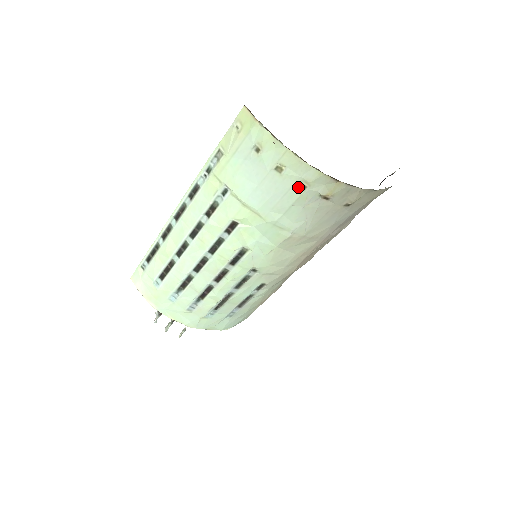
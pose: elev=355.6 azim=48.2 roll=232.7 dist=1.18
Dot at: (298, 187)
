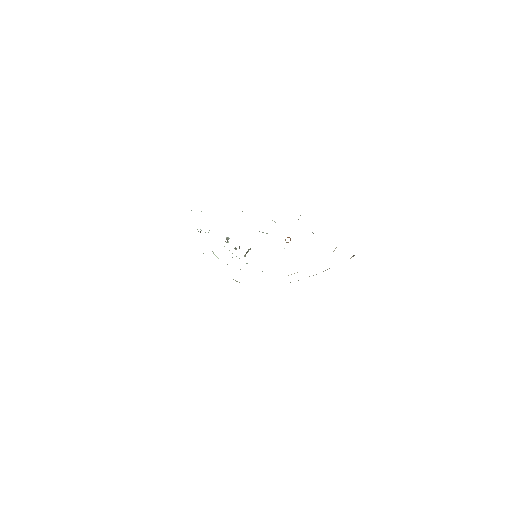
Dot at: occluded
